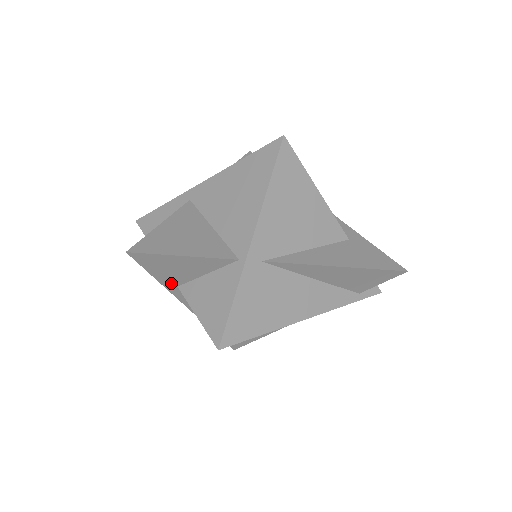
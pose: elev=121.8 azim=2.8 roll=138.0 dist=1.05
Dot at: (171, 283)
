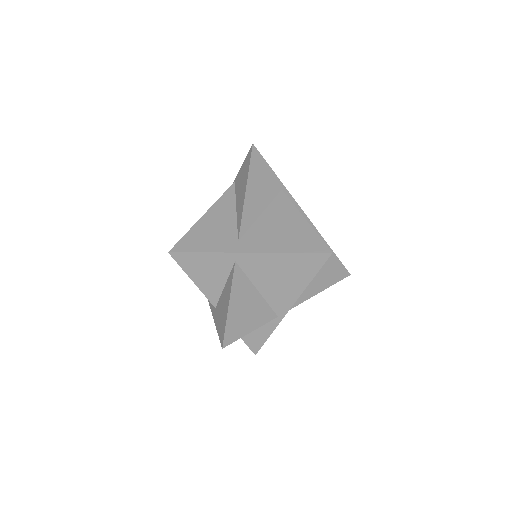
Dot at: occluded
